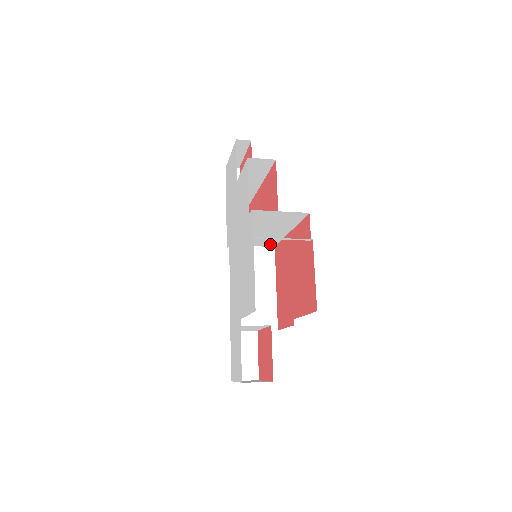
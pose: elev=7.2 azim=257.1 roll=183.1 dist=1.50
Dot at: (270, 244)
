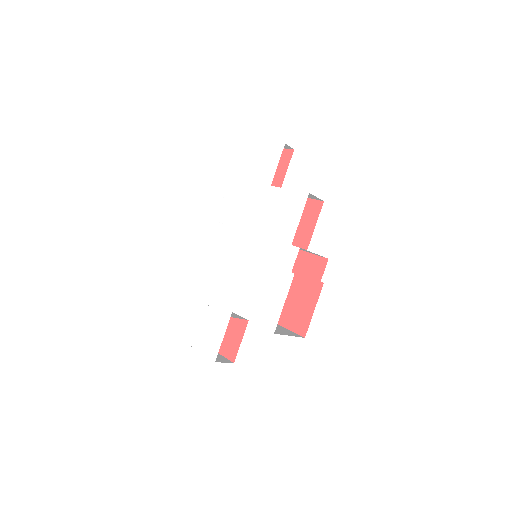
Dot at: occluded
